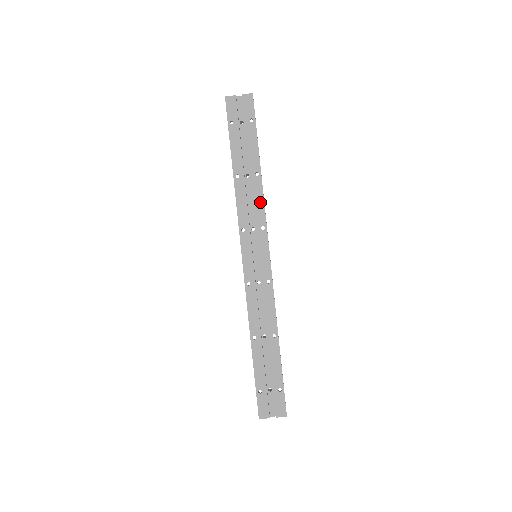
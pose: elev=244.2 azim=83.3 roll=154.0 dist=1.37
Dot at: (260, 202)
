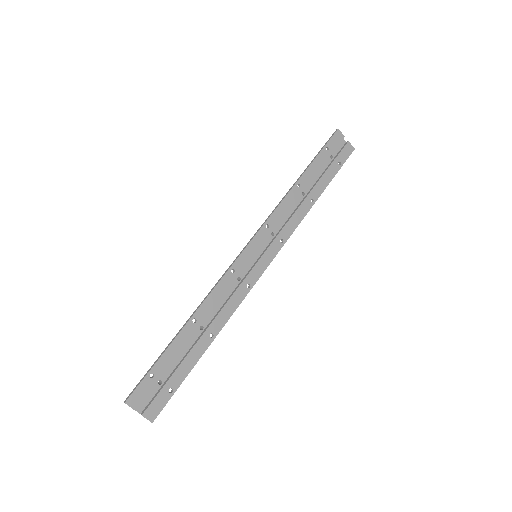
Dot at: (297, 221)
